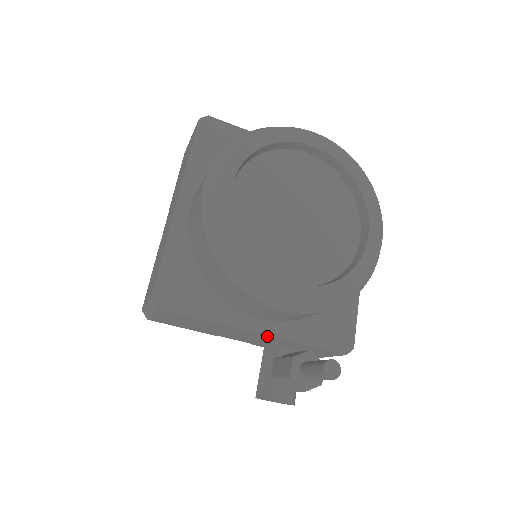
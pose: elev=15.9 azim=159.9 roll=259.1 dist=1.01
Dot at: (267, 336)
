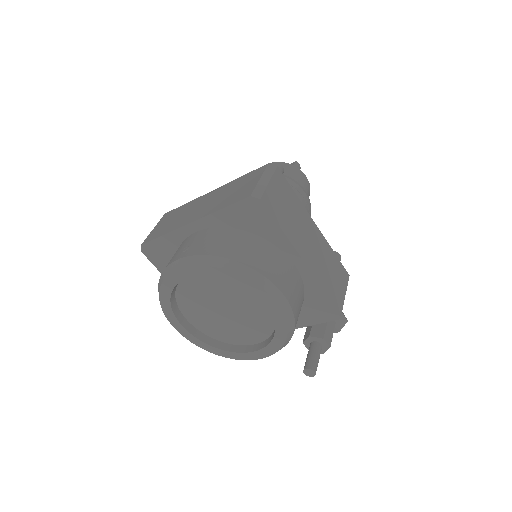
Dot at: occluded
